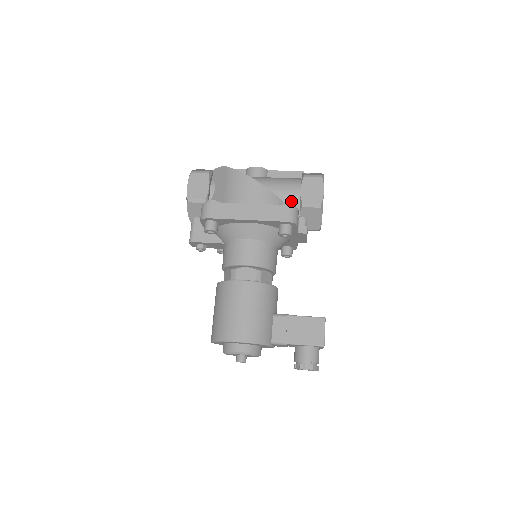
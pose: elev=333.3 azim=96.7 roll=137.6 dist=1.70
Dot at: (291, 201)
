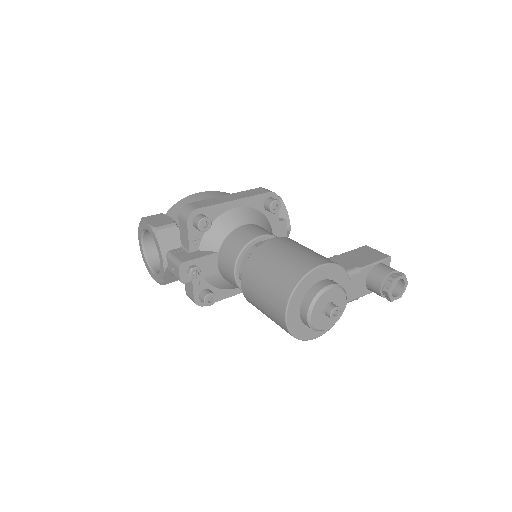
Dot at: occluded
